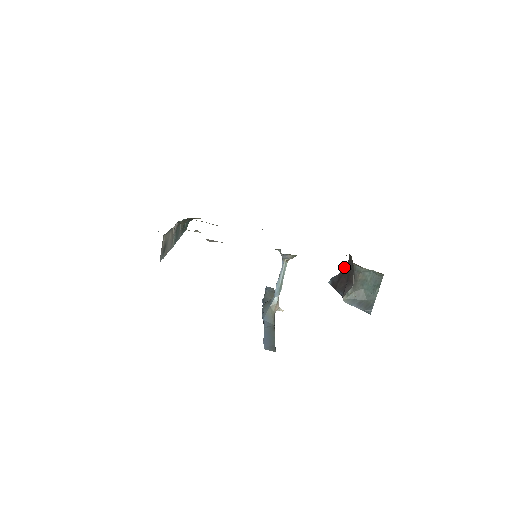
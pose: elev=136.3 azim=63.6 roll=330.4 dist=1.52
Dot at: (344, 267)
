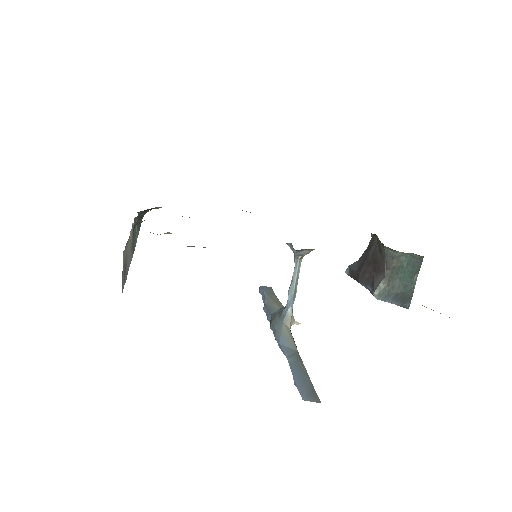
Dot at: (365, 250)
